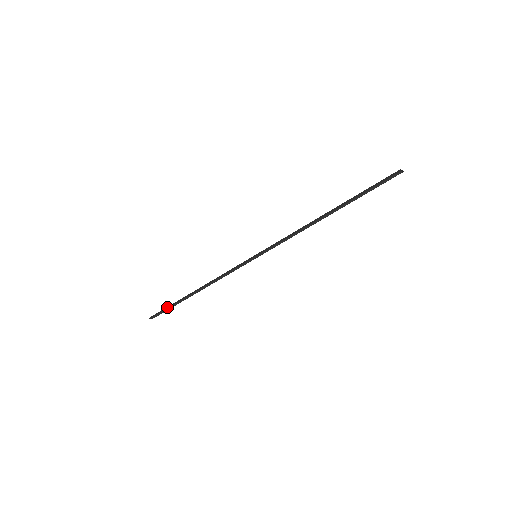
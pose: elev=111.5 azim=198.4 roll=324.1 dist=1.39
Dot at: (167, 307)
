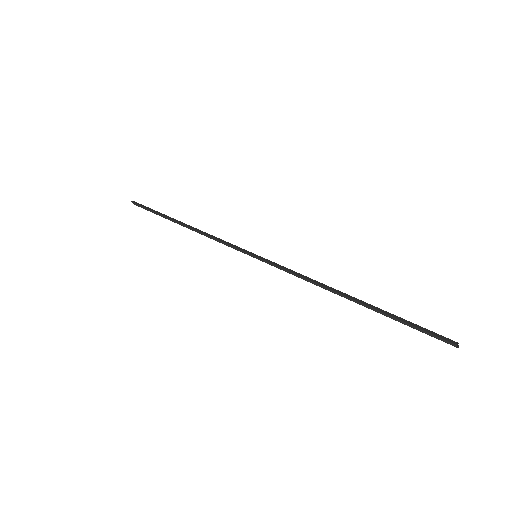
Dot at: (152, 209)
